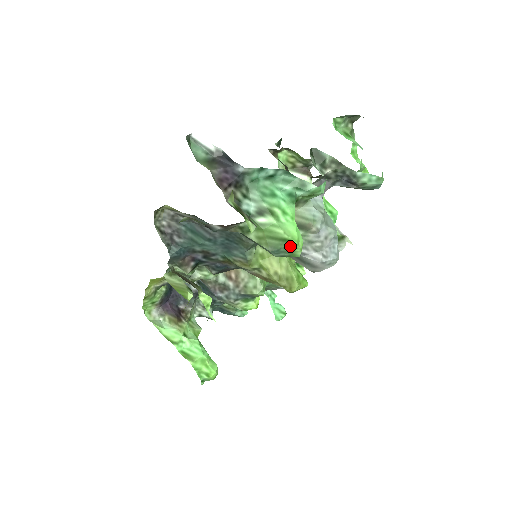
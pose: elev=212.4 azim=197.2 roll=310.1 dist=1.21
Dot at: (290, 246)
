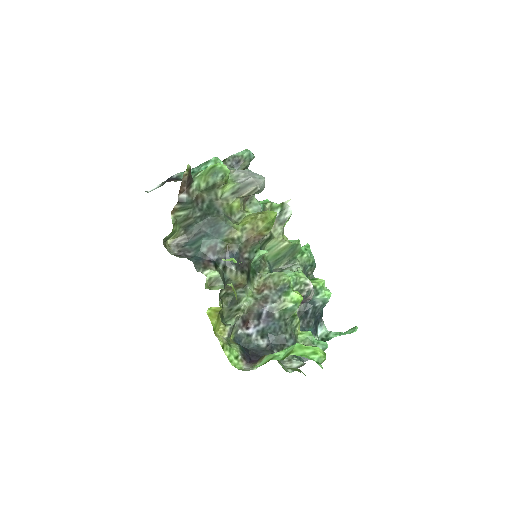
Dot at: (218, 167)
